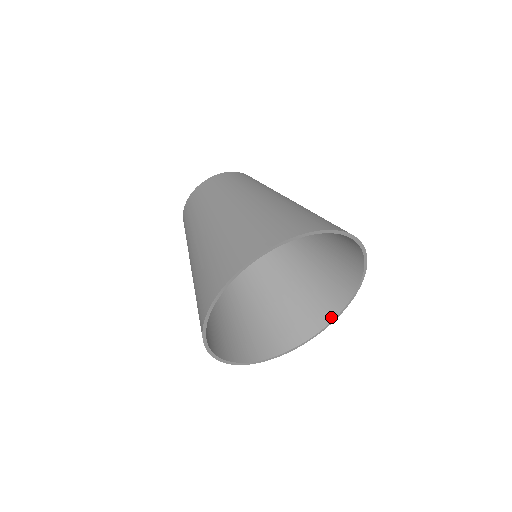
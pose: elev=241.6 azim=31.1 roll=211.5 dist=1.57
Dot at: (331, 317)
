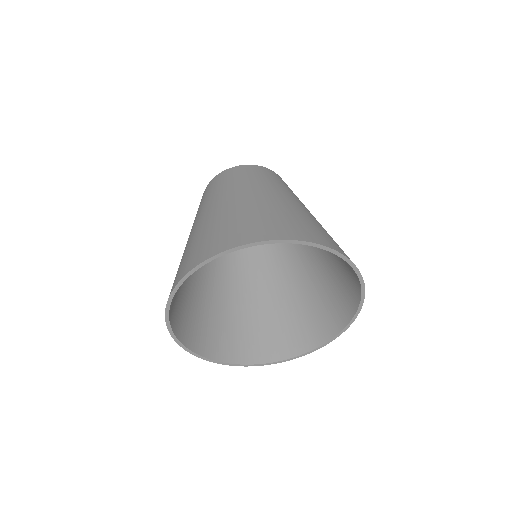
Dot at: (253, 361)
